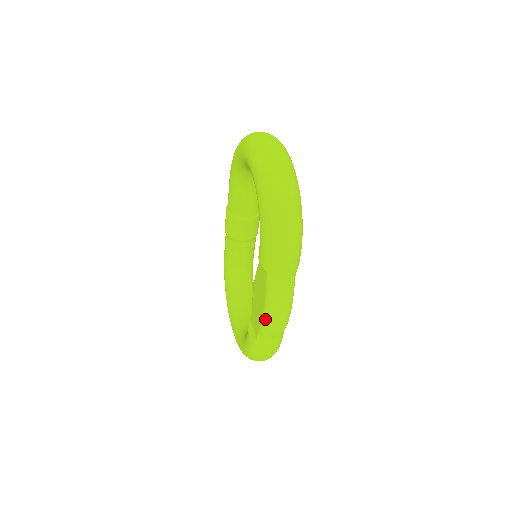
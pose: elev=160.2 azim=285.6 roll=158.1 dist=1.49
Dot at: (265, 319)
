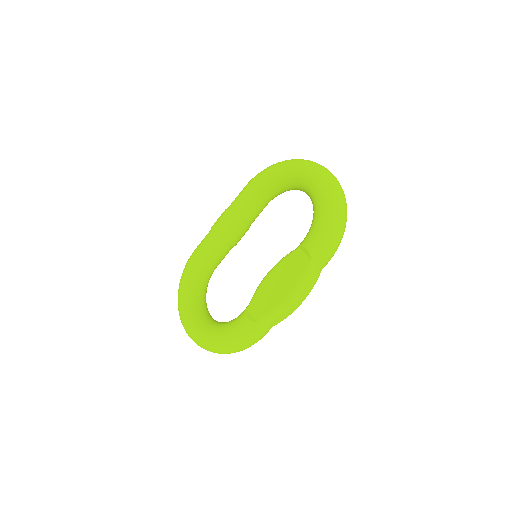
Dot at: (287, 300)
